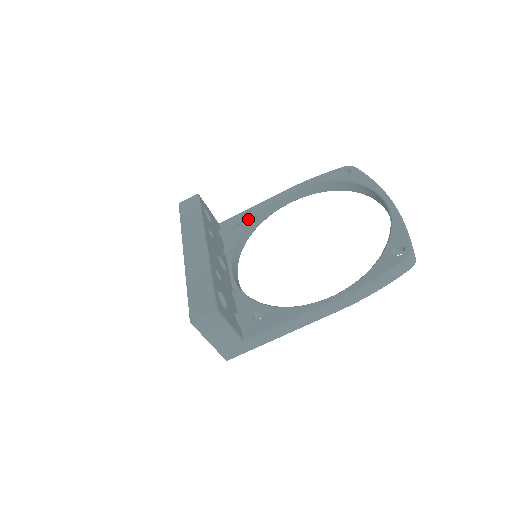
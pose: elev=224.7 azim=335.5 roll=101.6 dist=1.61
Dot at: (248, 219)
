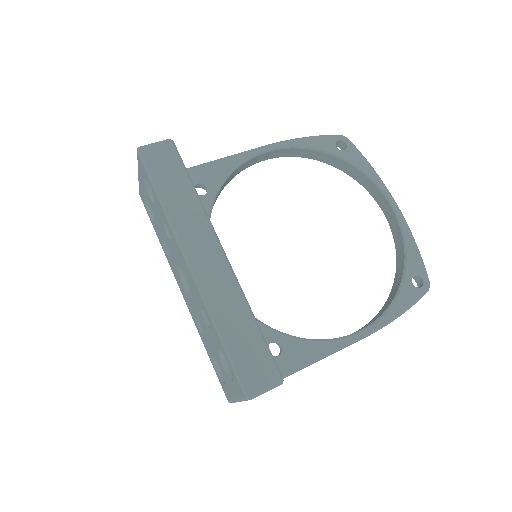
Dot at: (220, 181)
